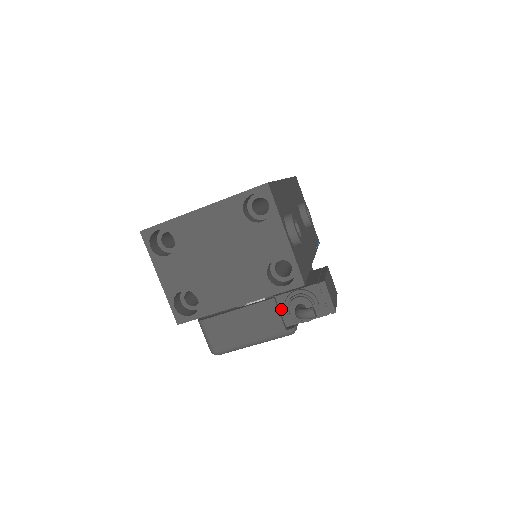
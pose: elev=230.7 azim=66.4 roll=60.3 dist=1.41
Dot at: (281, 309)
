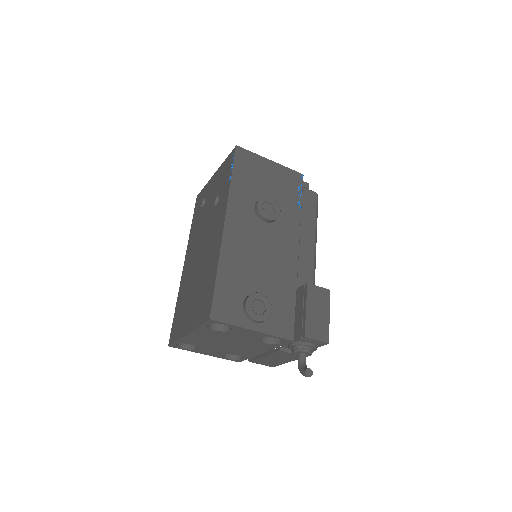
Dot at: occluded
